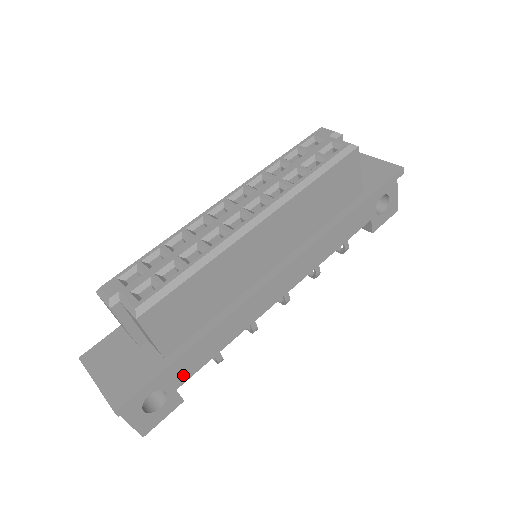
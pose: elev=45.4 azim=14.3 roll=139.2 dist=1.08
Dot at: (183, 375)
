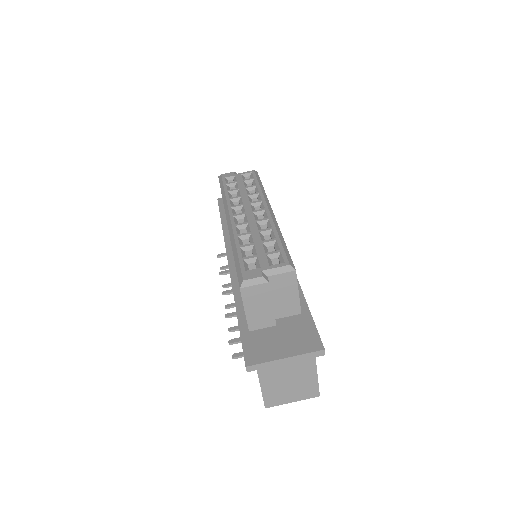
Dot at: occluded
